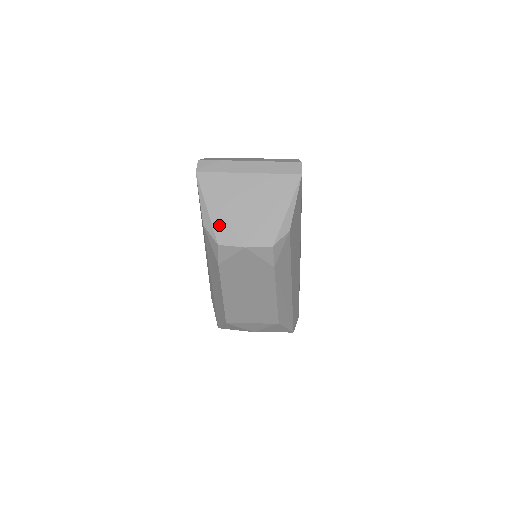
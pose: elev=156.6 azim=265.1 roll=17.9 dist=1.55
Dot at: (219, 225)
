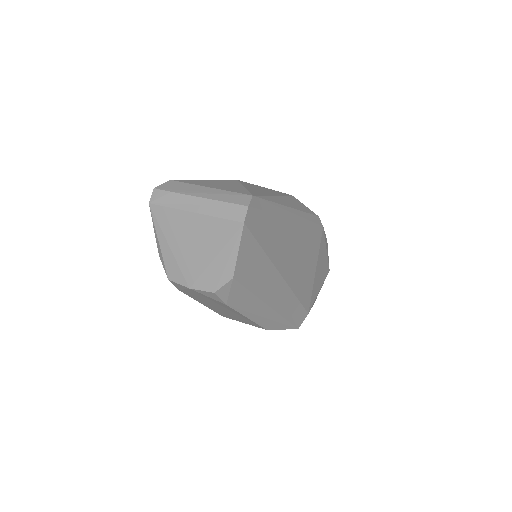
Dot at: (168, 261)
